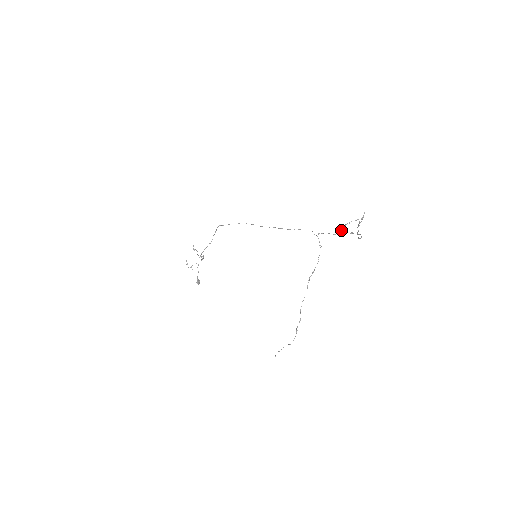
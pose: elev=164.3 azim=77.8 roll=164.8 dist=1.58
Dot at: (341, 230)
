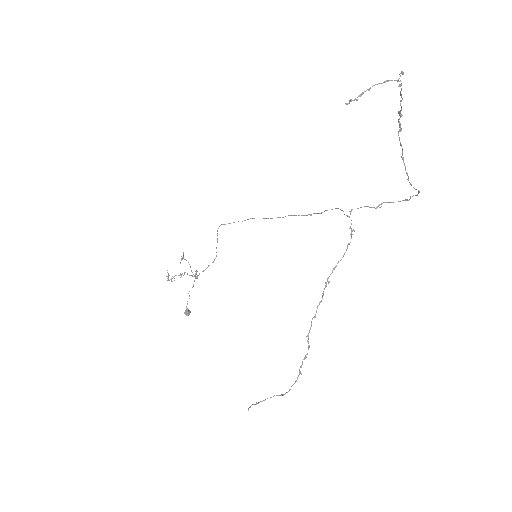
Dot at: (351, 101)
